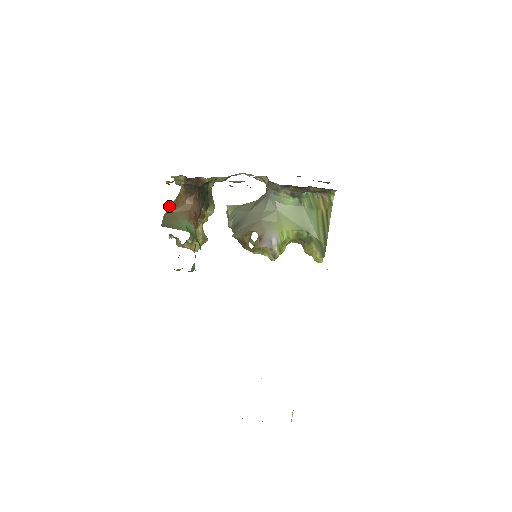
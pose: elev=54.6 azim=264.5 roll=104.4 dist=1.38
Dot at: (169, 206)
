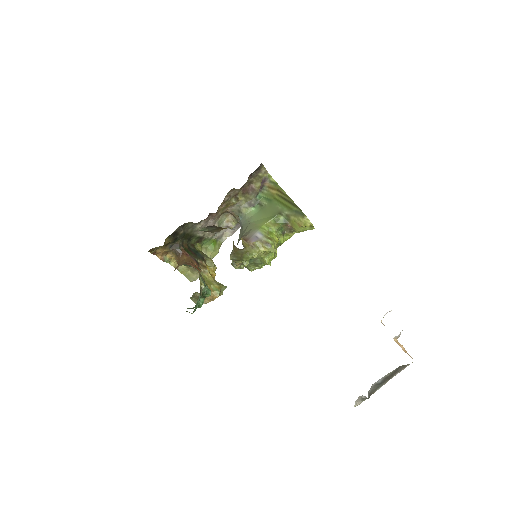
Dot at: occluded
